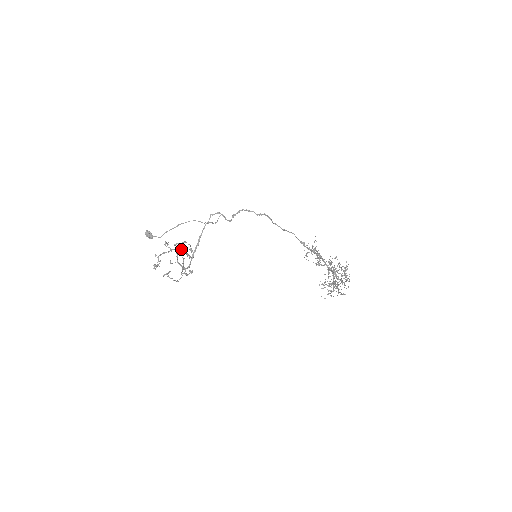
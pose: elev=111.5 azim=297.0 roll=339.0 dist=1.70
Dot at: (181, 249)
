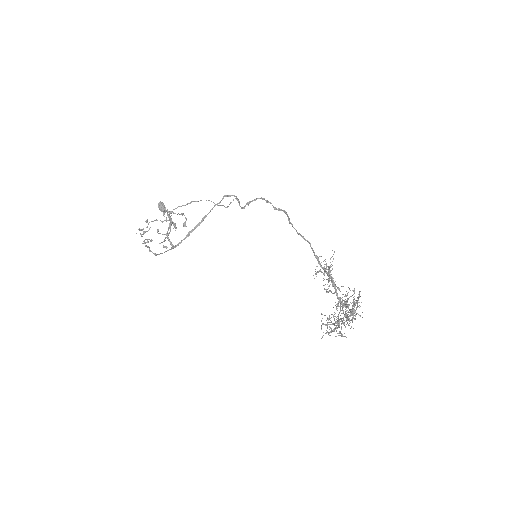
Dot at: occluded
